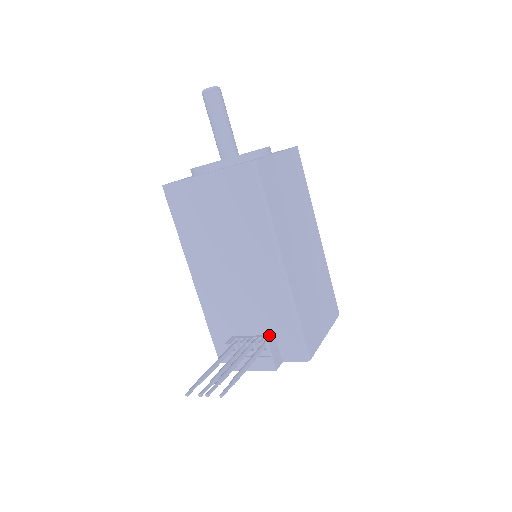
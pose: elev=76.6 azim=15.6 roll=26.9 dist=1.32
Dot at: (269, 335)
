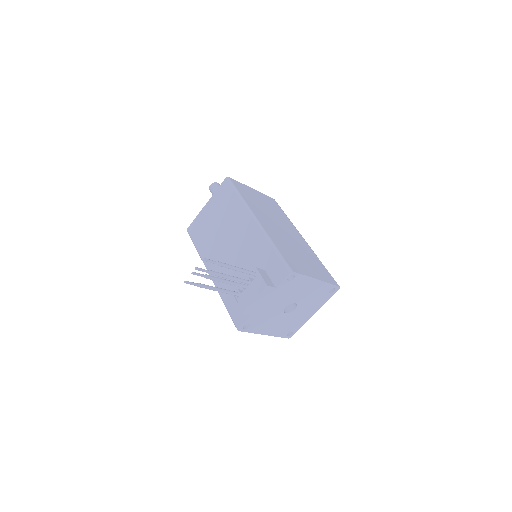
Dot at: occluded
